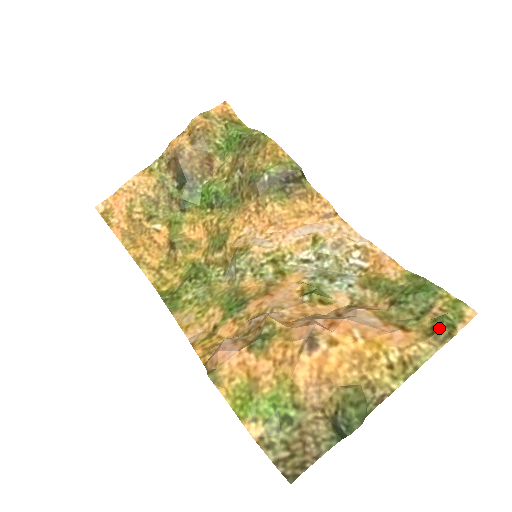
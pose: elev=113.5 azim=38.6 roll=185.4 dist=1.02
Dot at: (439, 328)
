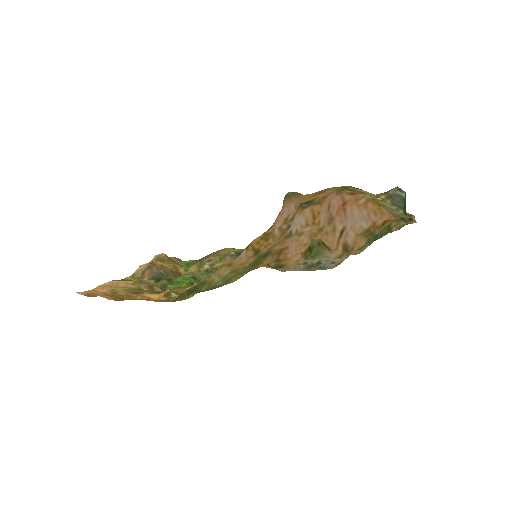
Dot at: occluded
